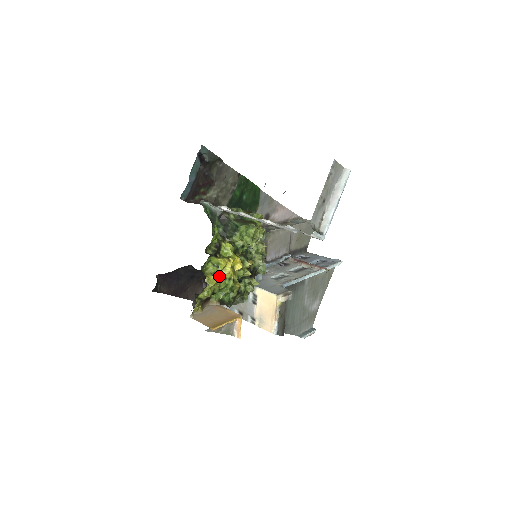
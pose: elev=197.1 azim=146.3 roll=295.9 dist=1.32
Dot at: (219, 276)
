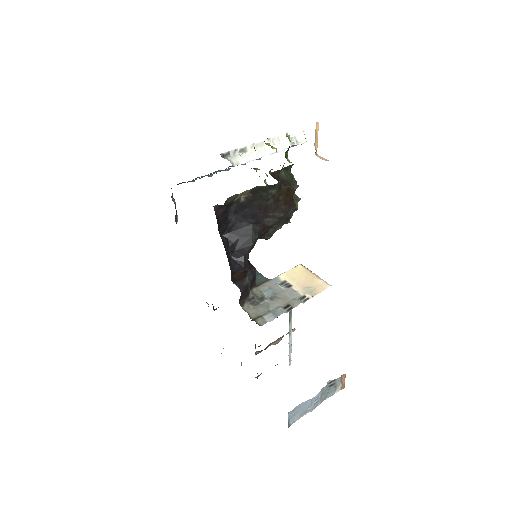
Dot at: occluded
